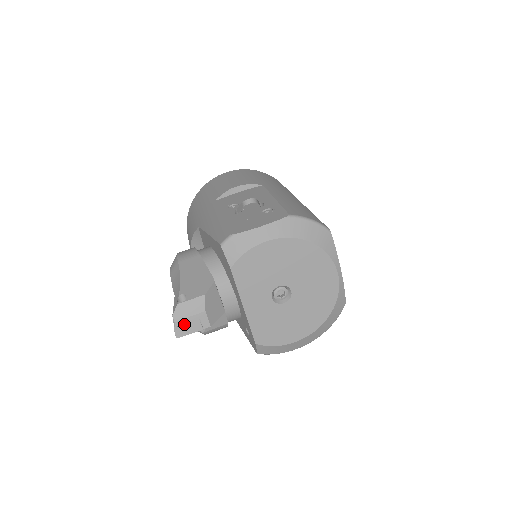
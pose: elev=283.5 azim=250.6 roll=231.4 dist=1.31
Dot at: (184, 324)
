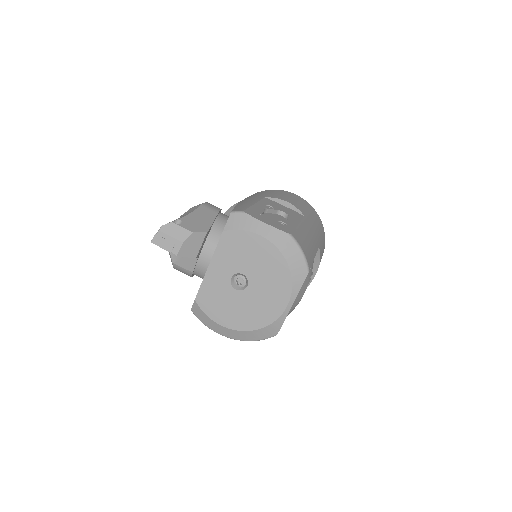
Dot at: (163, 238)
